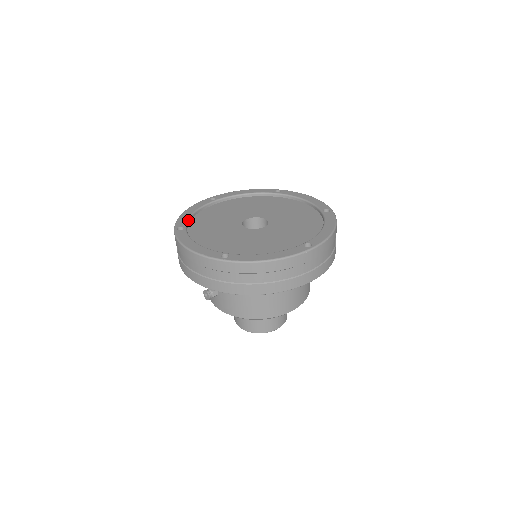
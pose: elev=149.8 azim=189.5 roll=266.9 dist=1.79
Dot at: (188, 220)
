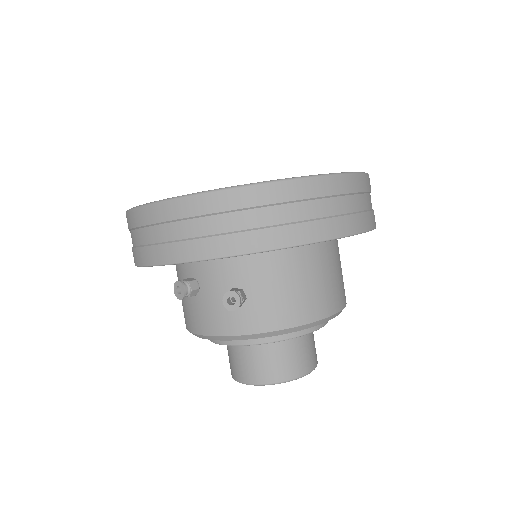
Dot at: occluded
